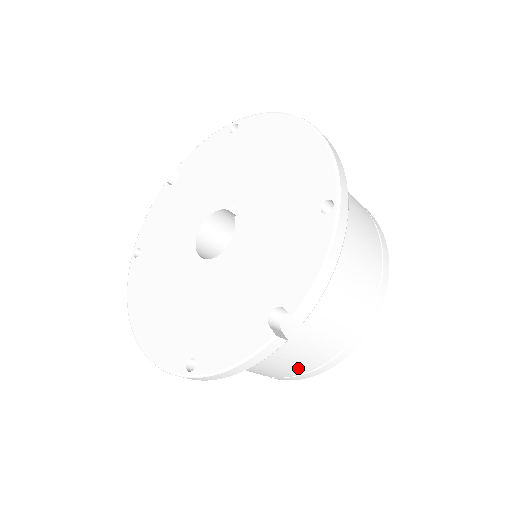
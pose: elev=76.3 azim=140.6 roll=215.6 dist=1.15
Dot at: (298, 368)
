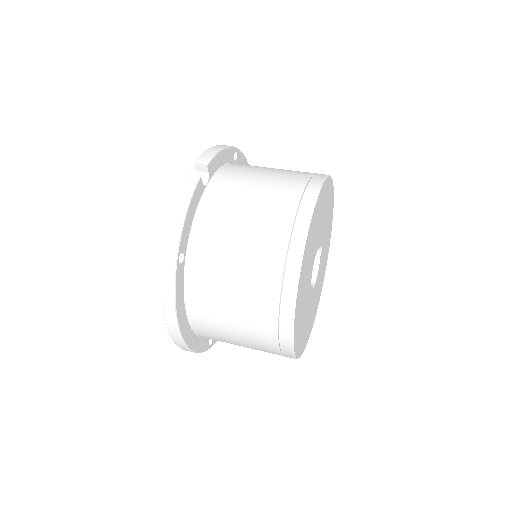
Dot at: (271, 235)
